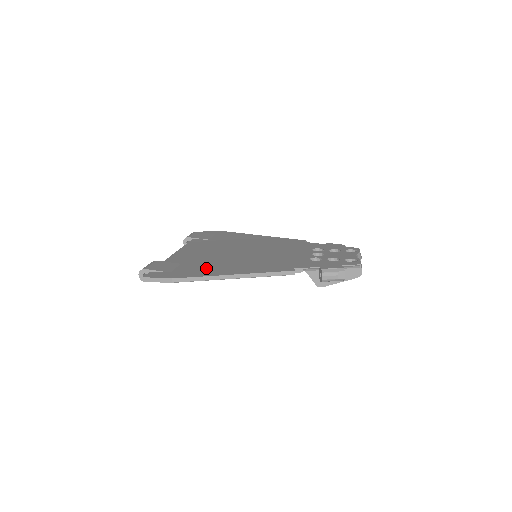
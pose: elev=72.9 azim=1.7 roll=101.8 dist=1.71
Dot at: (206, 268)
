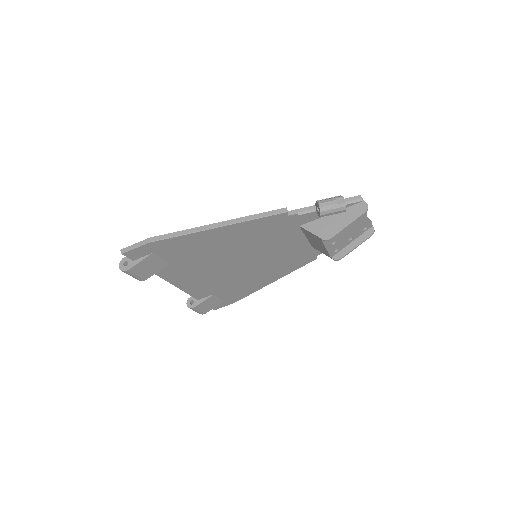
Dot at: occluded
